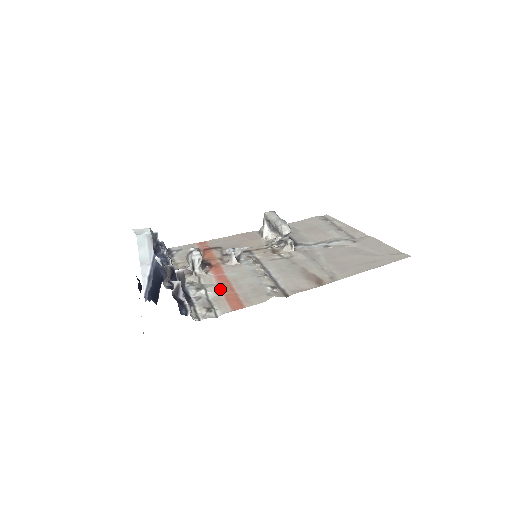
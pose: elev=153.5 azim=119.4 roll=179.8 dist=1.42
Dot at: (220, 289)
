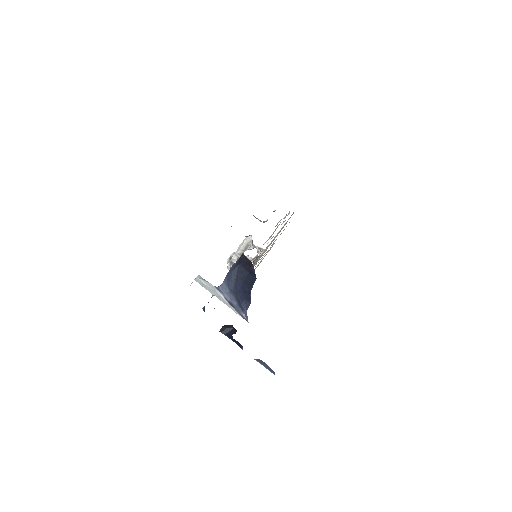
Dot at: occluded
